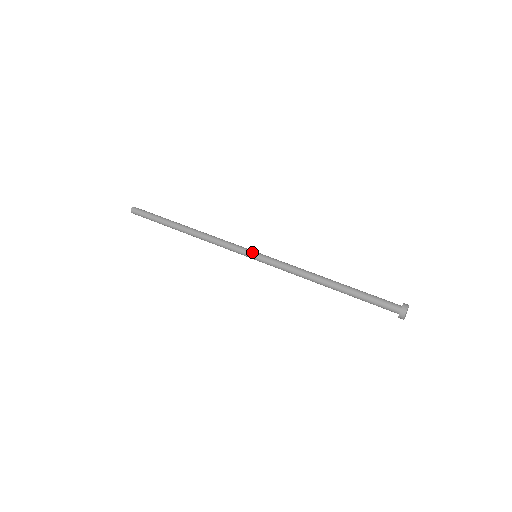
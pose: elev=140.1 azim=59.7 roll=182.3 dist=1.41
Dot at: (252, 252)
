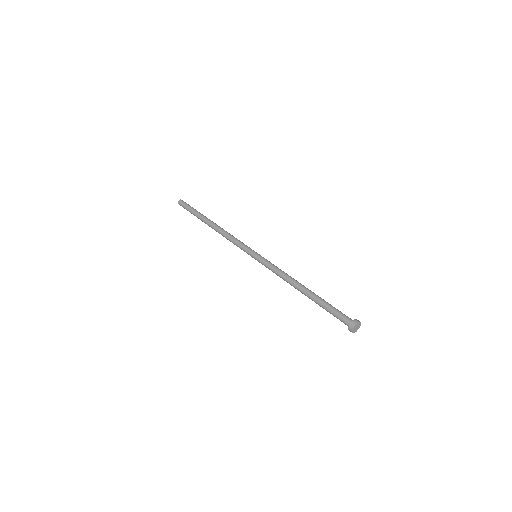
Dot at: occluded
